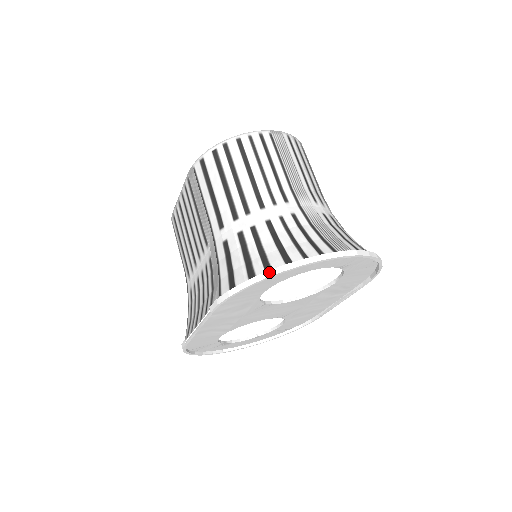
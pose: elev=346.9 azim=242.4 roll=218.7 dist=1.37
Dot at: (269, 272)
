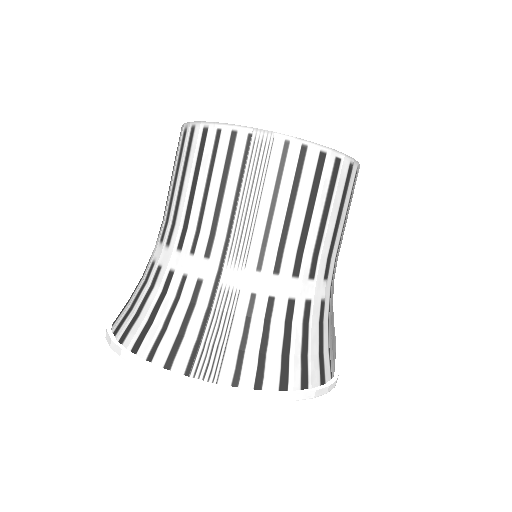
Dot at: (115, 345)
